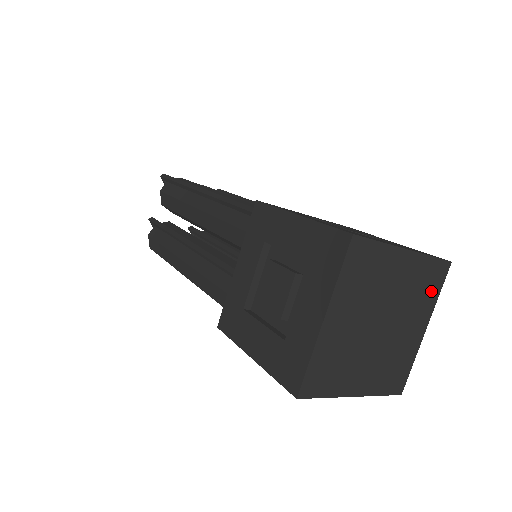
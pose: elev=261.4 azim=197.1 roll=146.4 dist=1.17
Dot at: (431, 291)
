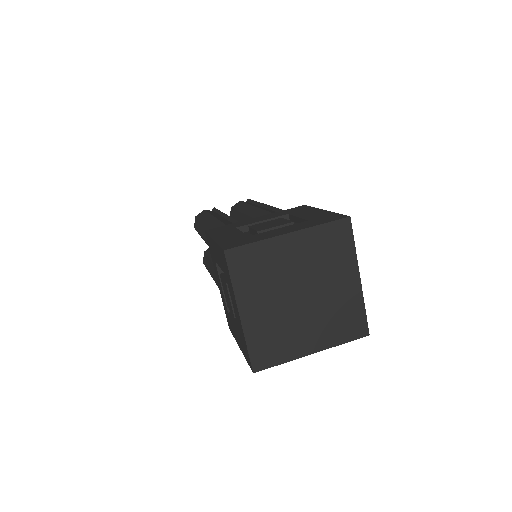
Dot at: (342, 331)
